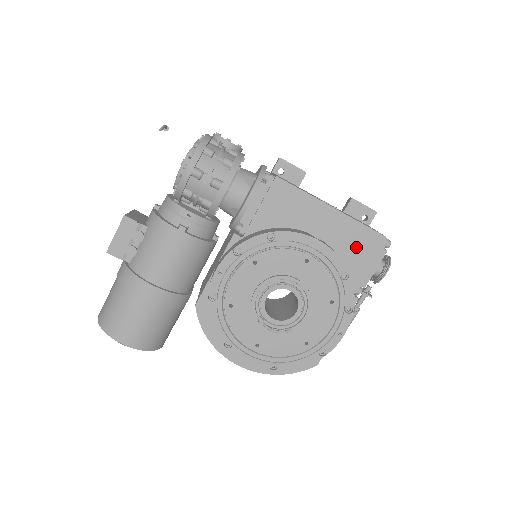
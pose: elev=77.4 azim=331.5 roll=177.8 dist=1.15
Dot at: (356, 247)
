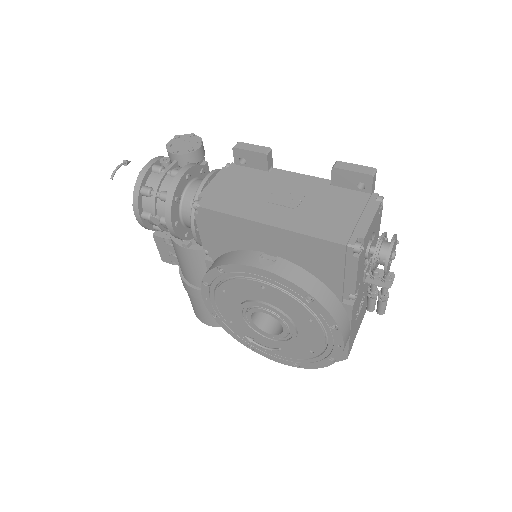
Dot at: (318, 259)
